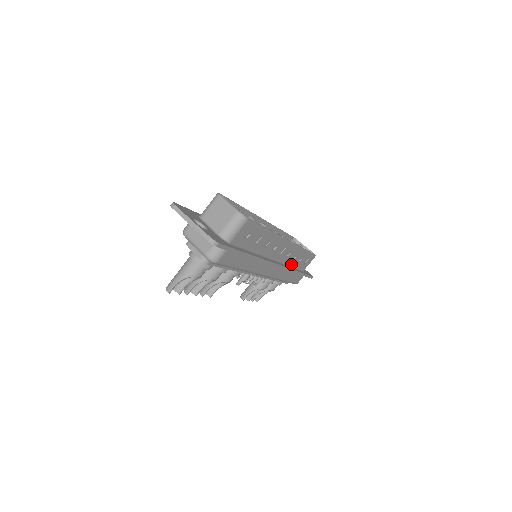
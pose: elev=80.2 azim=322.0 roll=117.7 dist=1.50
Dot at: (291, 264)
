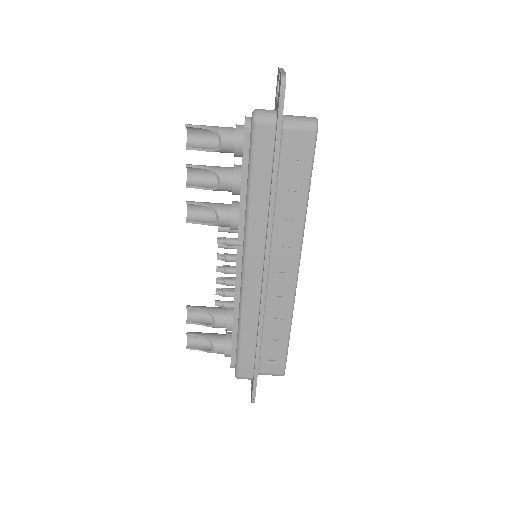
Dot at: (265, 322)
